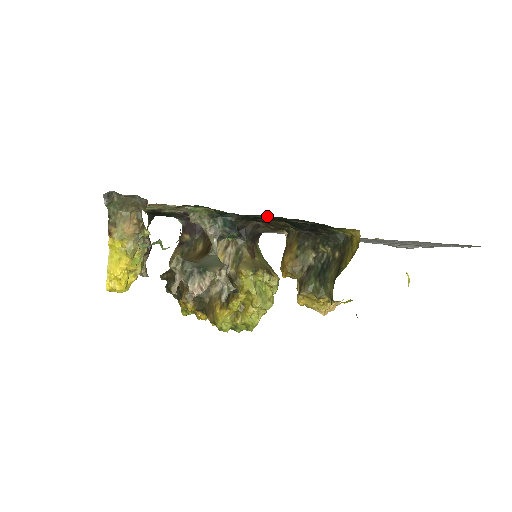
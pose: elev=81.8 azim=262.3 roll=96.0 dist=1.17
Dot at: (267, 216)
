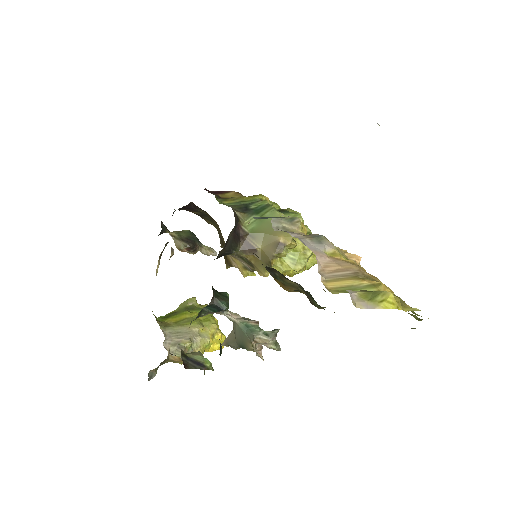
Dot at: occluded
